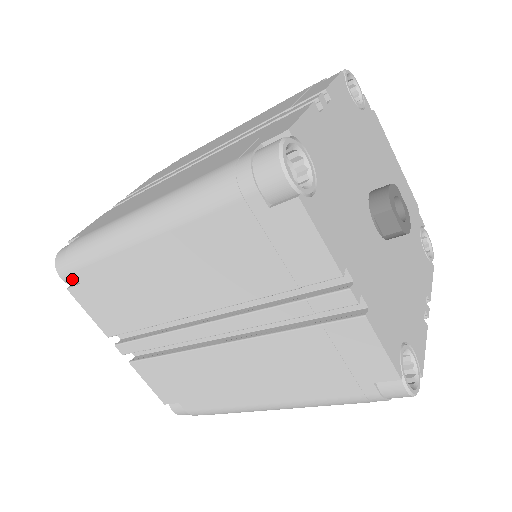
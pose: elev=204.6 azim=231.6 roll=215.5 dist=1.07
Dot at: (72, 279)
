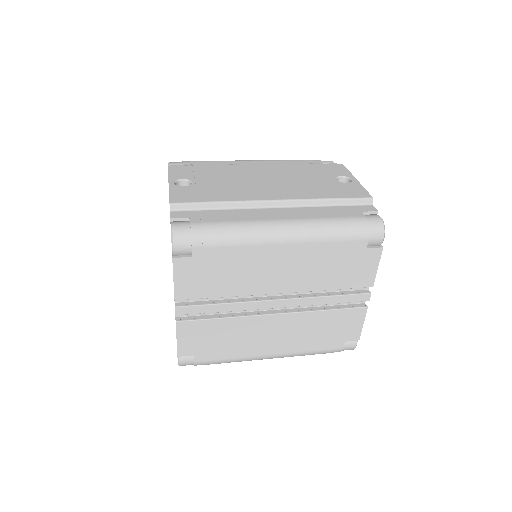
Dot at: occluded
